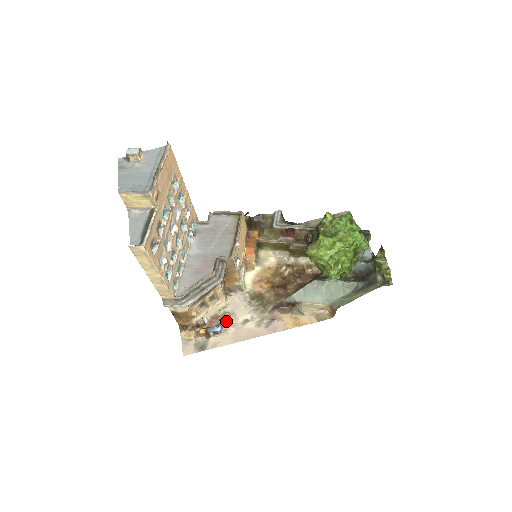
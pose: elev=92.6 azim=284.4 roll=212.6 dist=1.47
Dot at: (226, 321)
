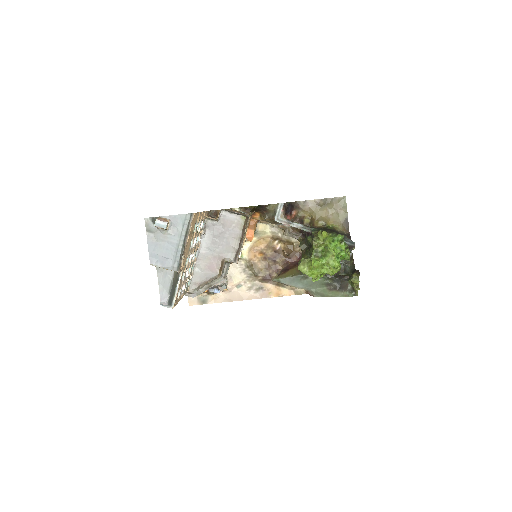
Dot at: occluded
